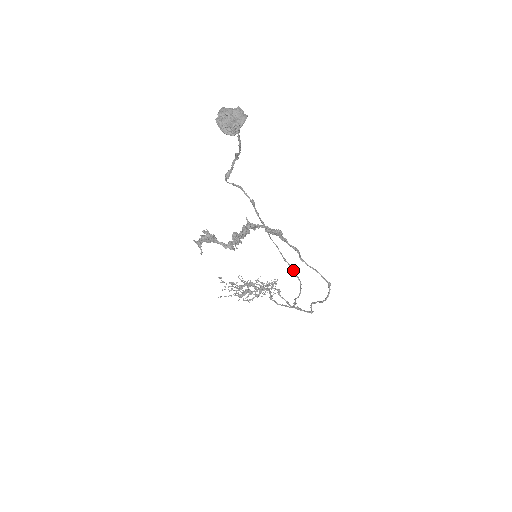
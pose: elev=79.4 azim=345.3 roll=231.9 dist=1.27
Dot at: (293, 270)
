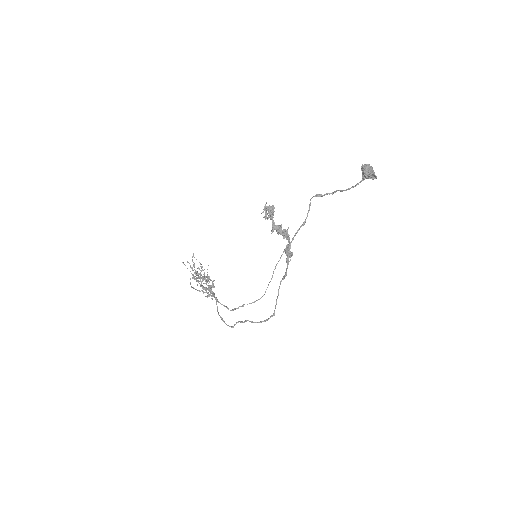
Dot at: occluded
